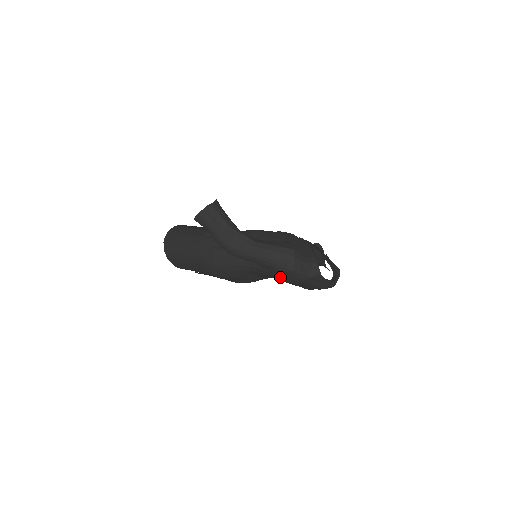
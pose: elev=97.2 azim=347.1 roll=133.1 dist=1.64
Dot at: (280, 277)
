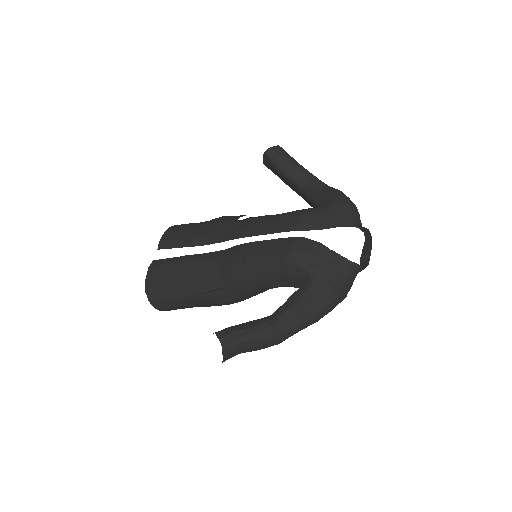
Dot at: occluded
